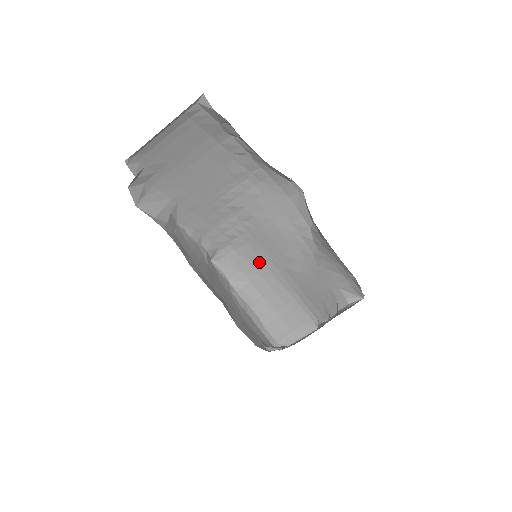
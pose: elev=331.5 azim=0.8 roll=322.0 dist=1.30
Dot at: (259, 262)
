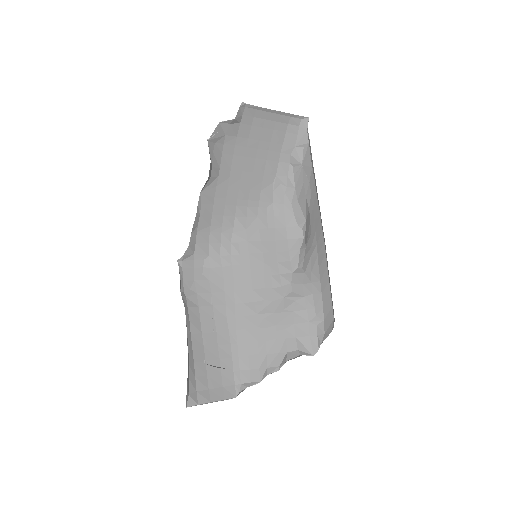
Dot at: (220, 291)
